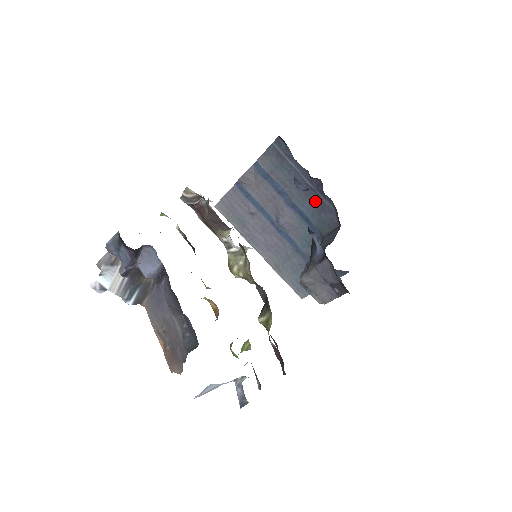
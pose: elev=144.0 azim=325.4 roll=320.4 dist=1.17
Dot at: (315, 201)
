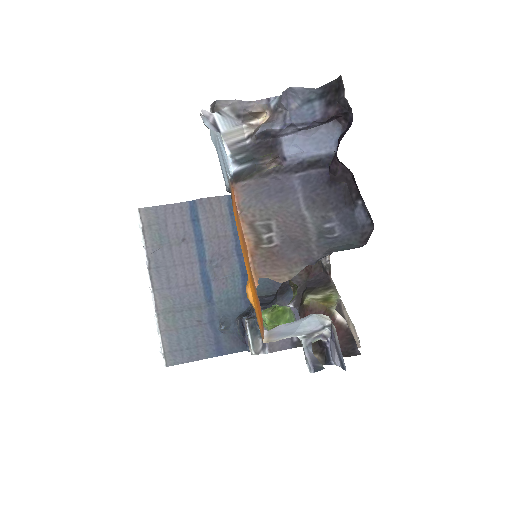
Dot at: occluded
